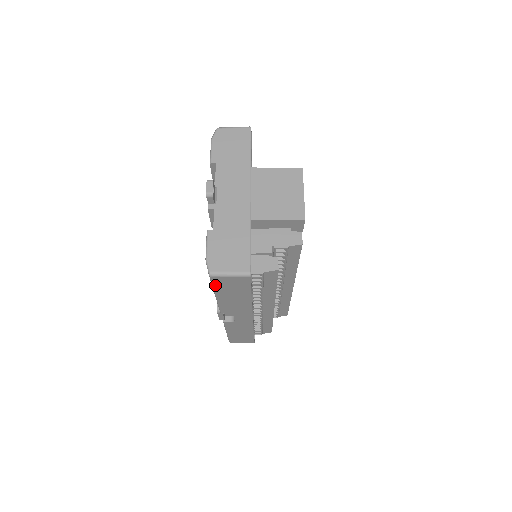
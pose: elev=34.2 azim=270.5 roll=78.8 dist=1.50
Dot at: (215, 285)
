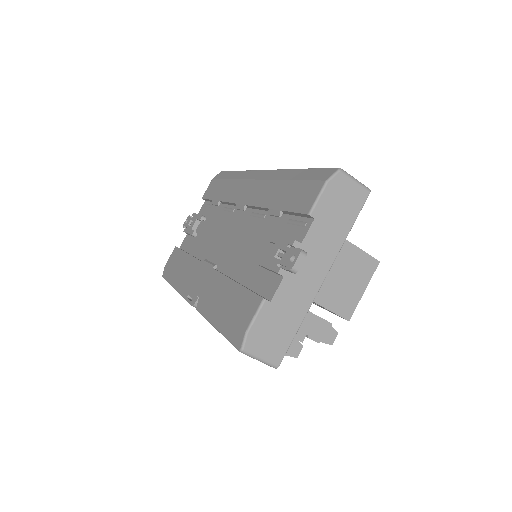
Dot at: (231, 343)
